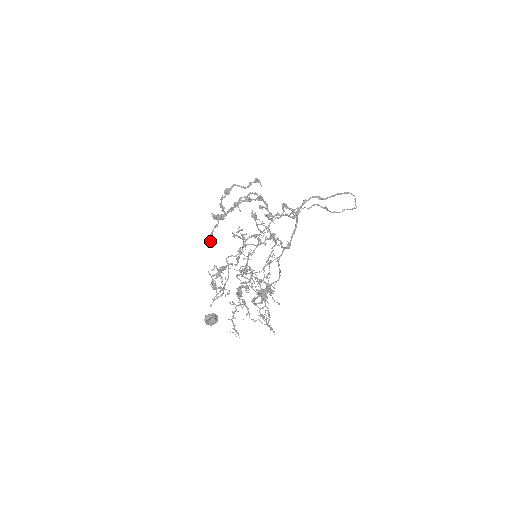
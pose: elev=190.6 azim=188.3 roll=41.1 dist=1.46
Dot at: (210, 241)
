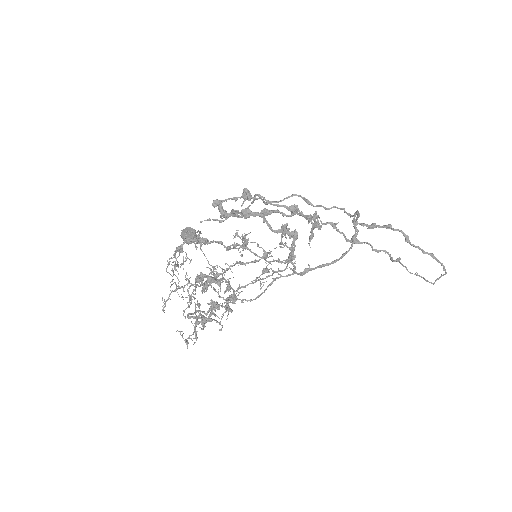
Dot at: (216, 205)
